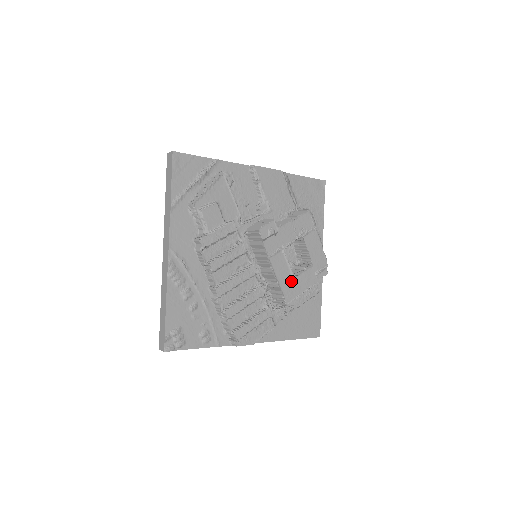
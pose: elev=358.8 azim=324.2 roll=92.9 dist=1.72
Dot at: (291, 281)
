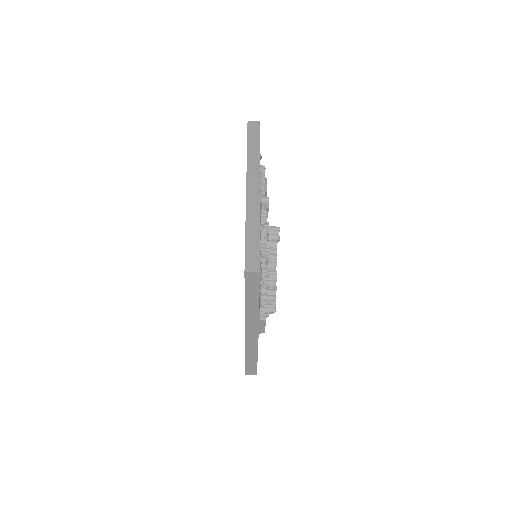
Dot at: occluded
